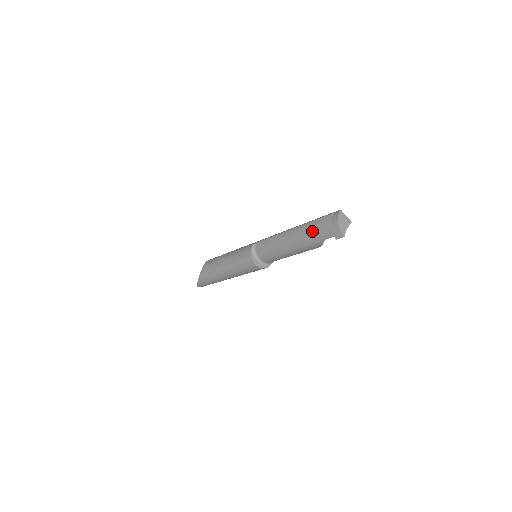
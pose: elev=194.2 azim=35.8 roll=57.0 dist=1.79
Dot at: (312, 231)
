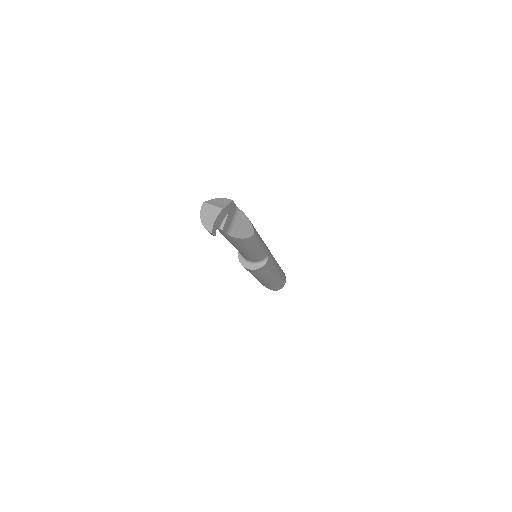
Dot at: occluded
